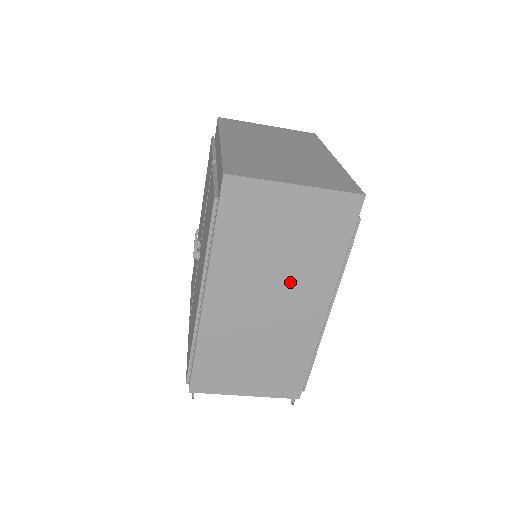
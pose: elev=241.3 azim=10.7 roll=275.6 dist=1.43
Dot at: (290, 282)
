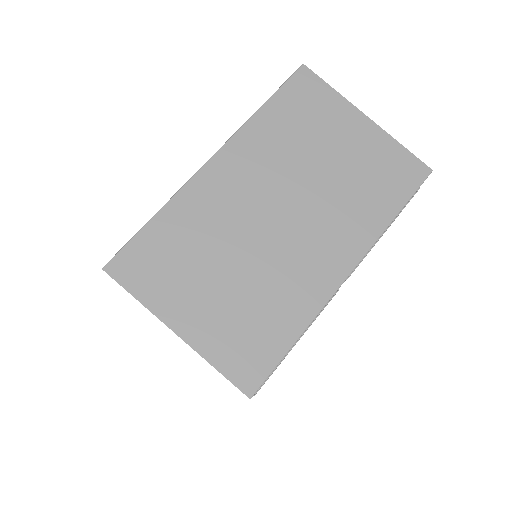
Dot at: occluded
